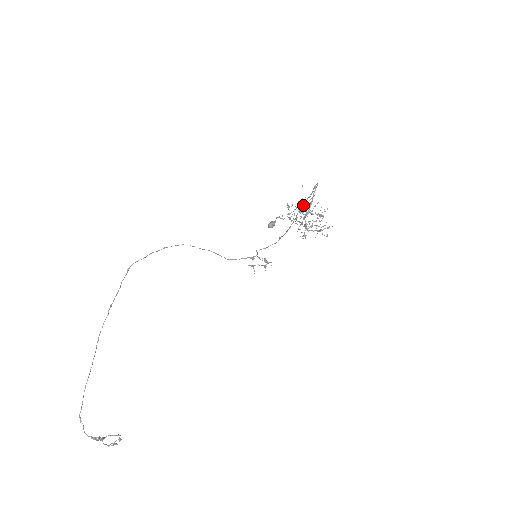
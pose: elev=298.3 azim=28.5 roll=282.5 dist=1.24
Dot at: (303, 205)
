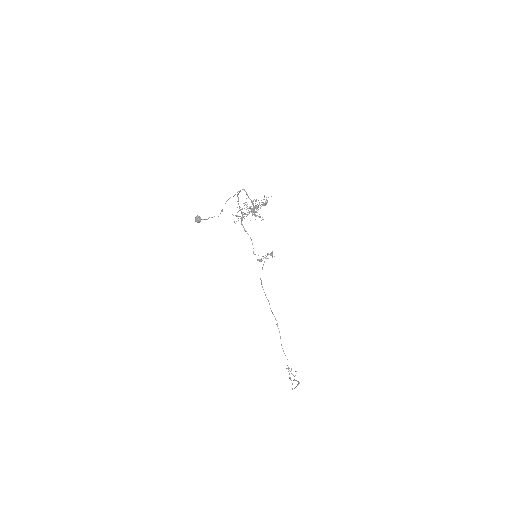
Dot at: occluded
